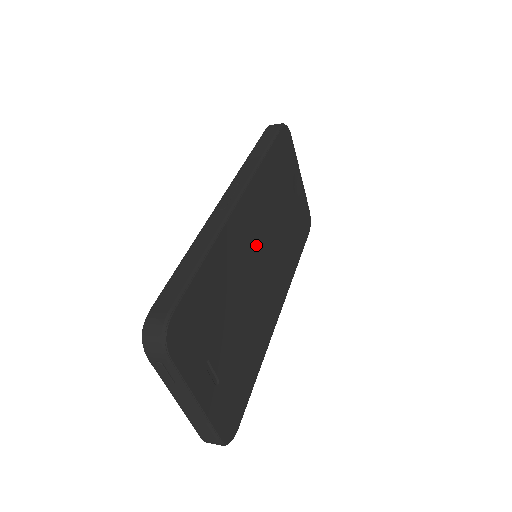
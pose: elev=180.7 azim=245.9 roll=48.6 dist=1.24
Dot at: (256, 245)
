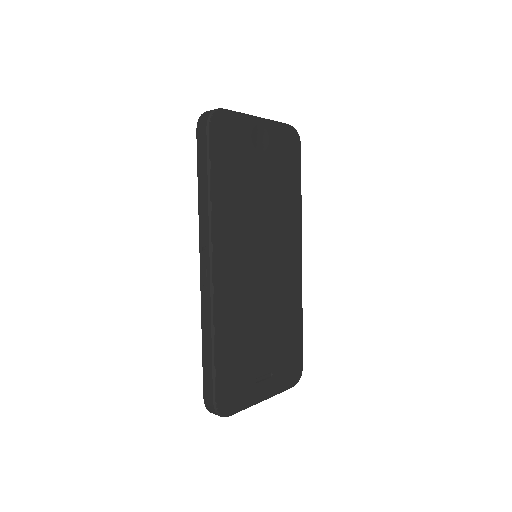
Dot at: (249, 266)
